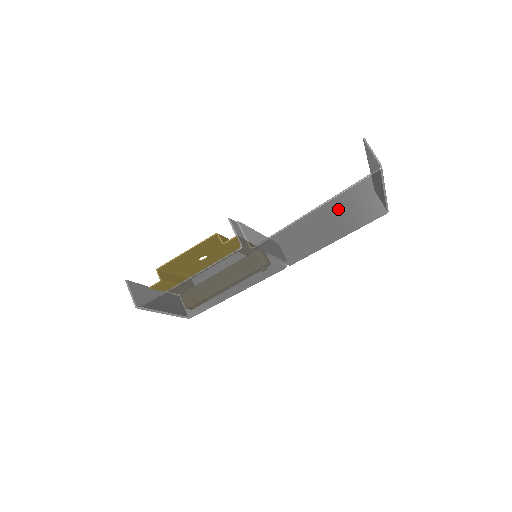
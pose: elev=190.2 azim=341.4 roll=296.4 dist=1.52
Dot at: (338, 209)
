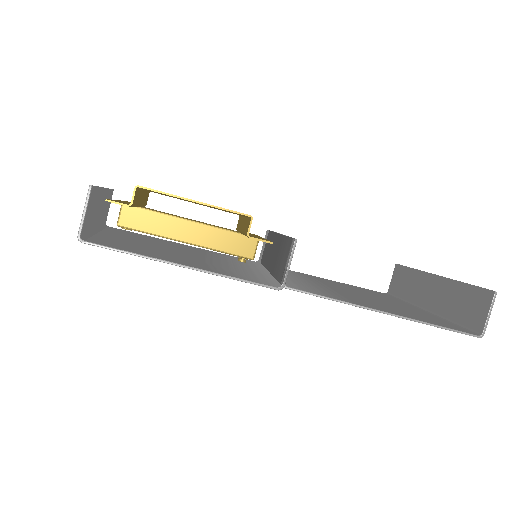
Dot at: occluded
